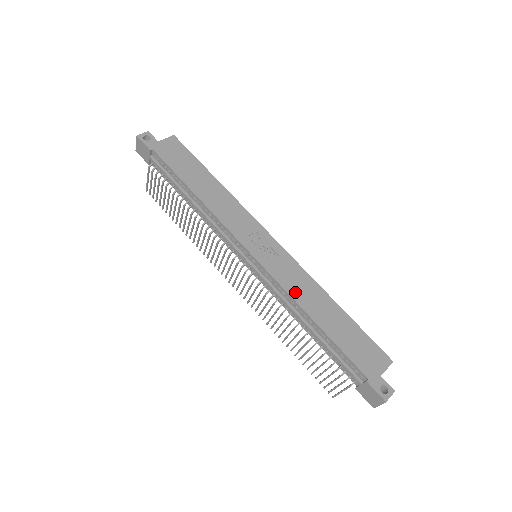
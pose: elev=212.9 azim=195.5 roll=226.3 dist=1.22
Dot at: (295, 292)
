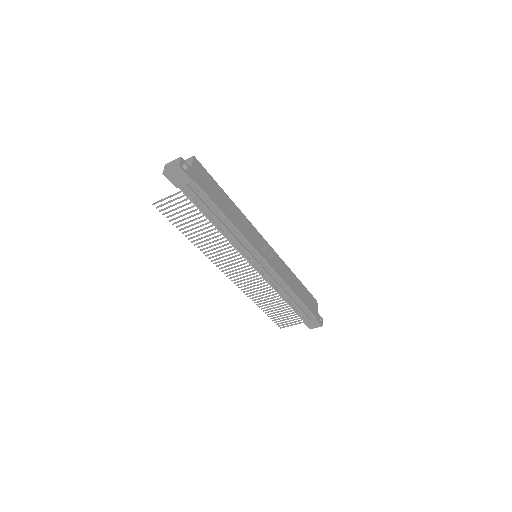
Dot at: (285, 279)
